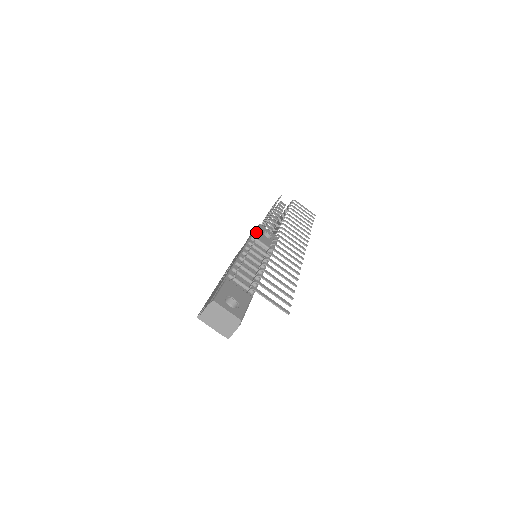
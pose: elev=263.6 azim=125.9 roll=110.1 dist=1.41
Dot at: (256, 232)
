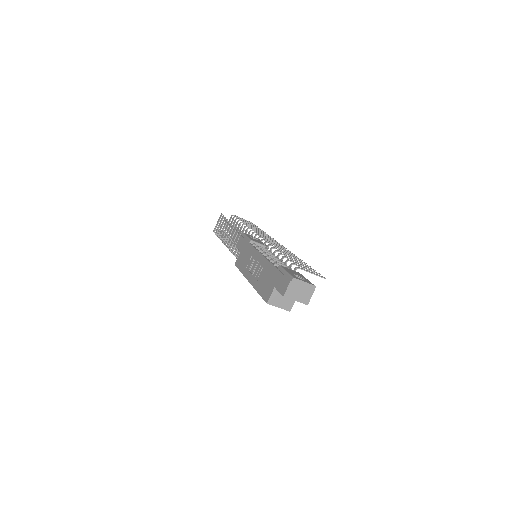
Dot at: (249, 237)
